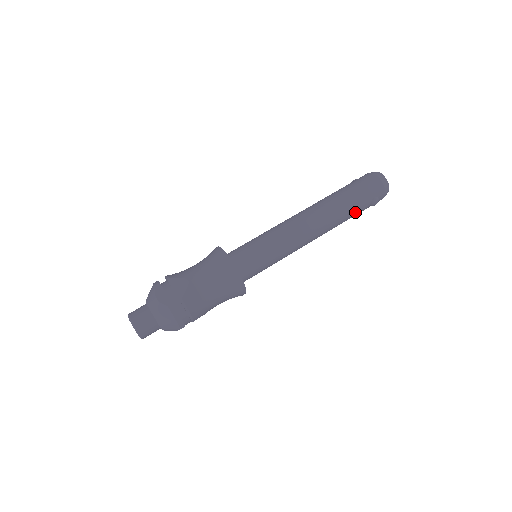
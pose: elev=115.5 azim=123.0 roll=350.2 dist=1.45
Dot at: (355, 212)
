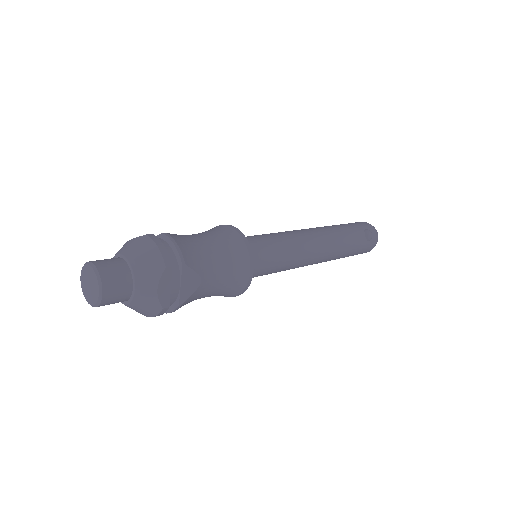
Dot at: (353, 236)
